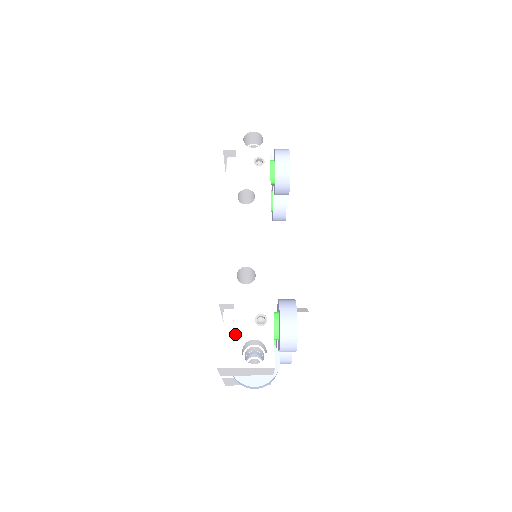
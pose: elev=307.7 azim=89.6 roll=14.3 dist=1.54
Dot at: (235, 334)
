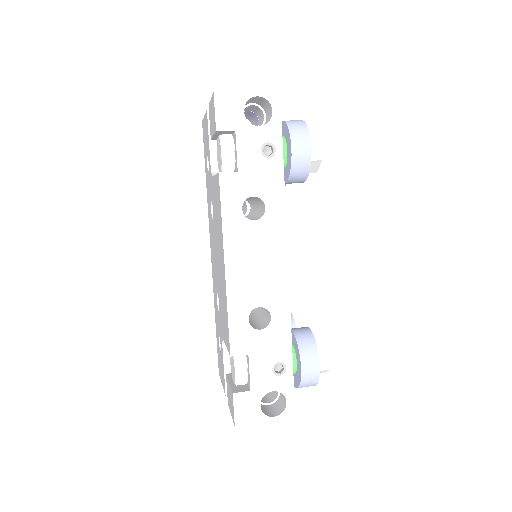
Dot at: (252, 388)
